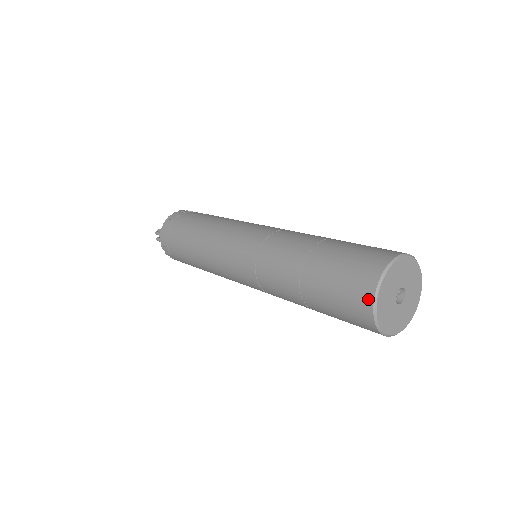
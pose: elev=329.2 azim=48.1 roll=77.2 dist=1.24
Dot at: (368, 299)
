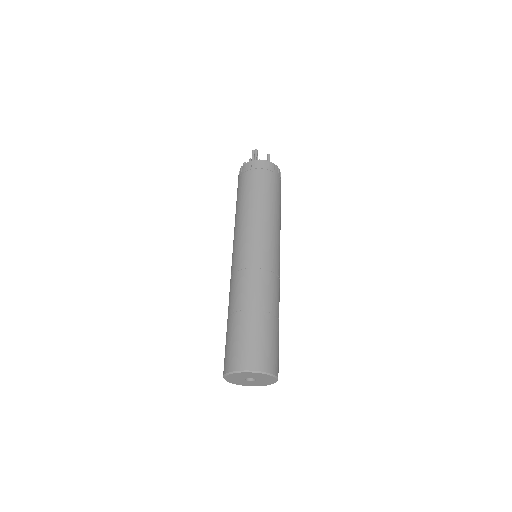
Dot at: (224, 371)
